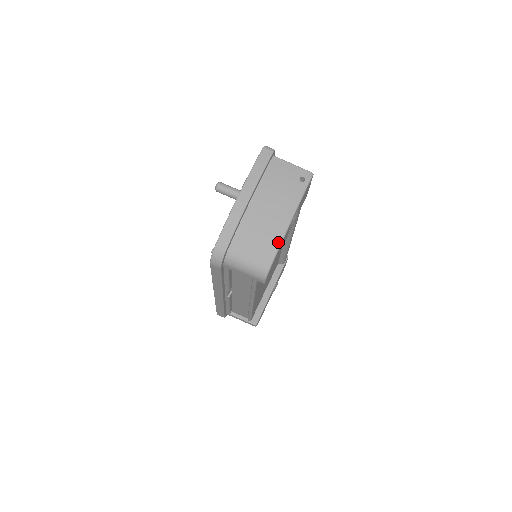
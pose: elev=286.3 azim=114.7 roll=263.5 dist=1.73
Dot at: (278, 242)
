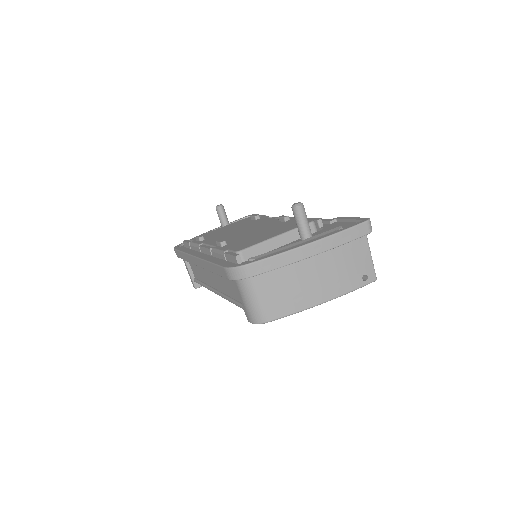
Dot at: (295, 310)
